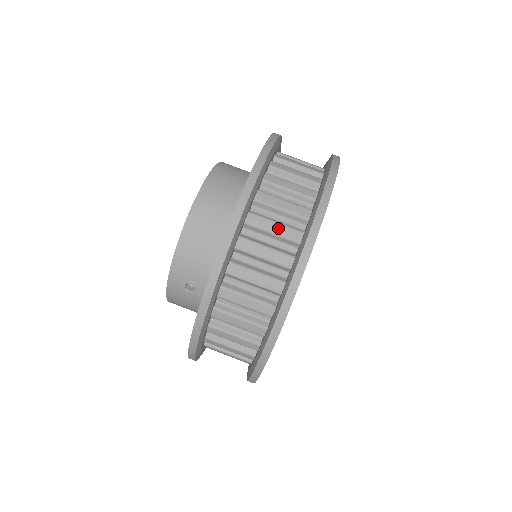
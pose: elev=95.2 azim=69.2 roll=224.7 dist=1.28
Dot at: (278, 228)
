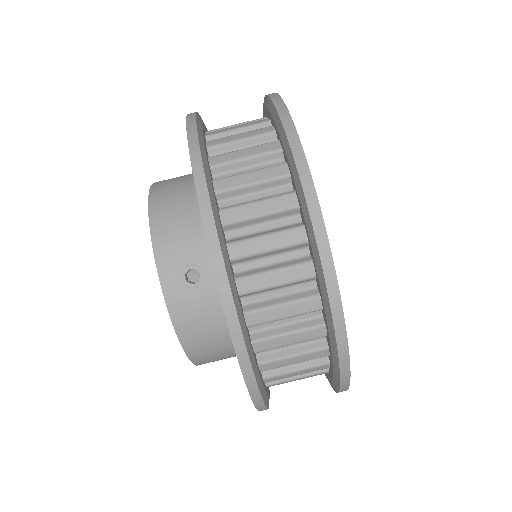
Dot at: (244, 135)
